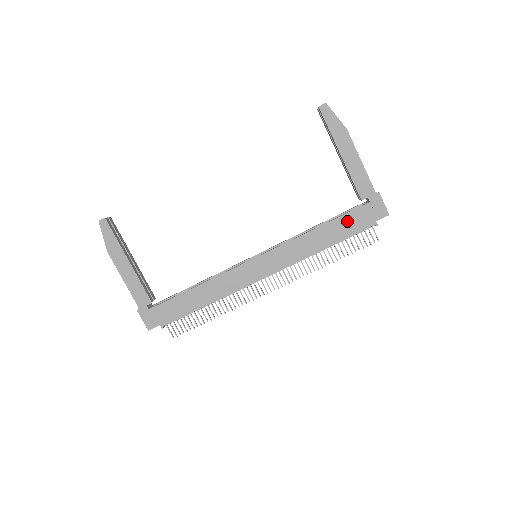
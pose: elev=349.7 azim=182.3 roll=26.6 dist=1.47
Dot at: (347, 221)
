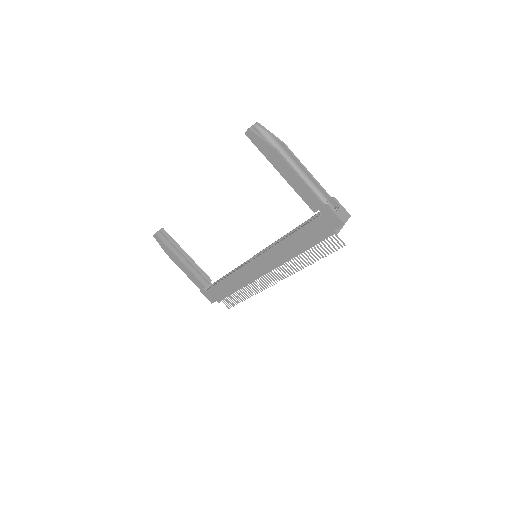
Dot at: (309, 231)
